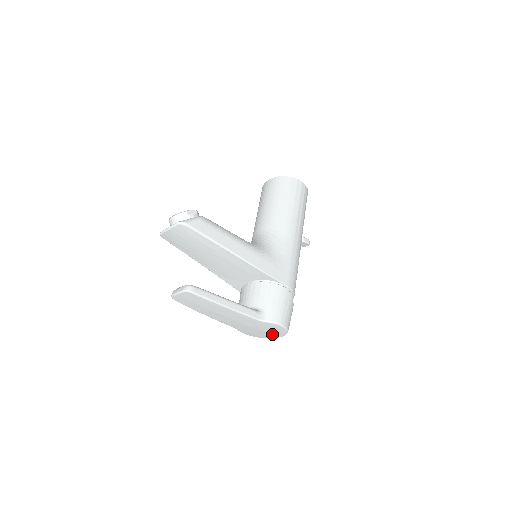
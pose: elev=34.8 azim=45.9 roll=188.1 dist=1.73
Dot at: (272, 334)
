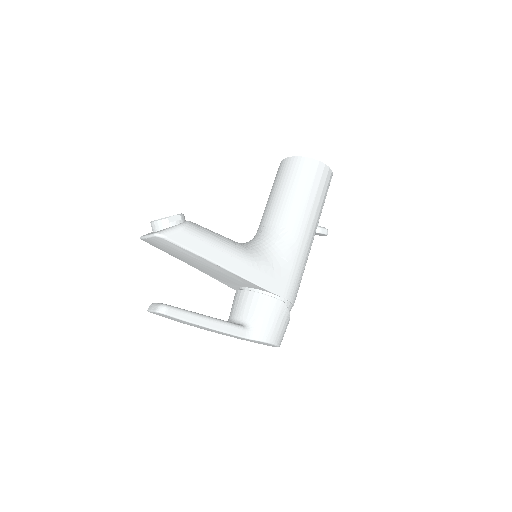
Dot at: occluded
